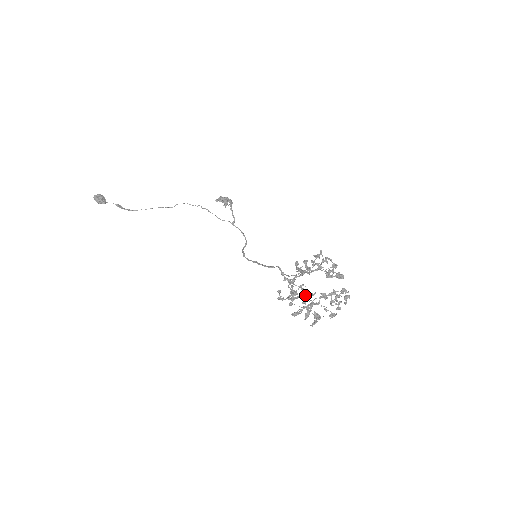
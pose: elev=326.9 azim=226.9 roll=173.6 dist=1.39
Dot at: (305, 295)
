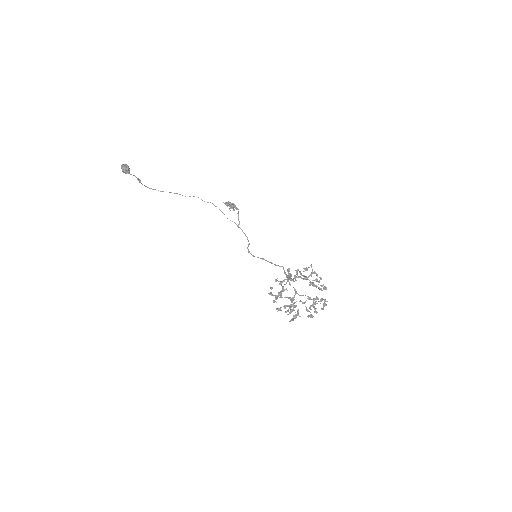
Dot at: (294, 295)
